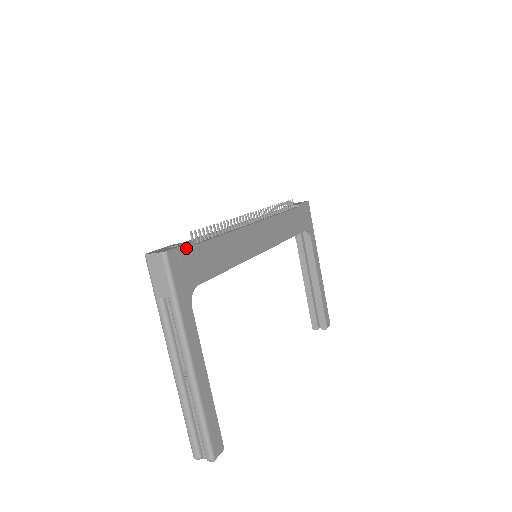
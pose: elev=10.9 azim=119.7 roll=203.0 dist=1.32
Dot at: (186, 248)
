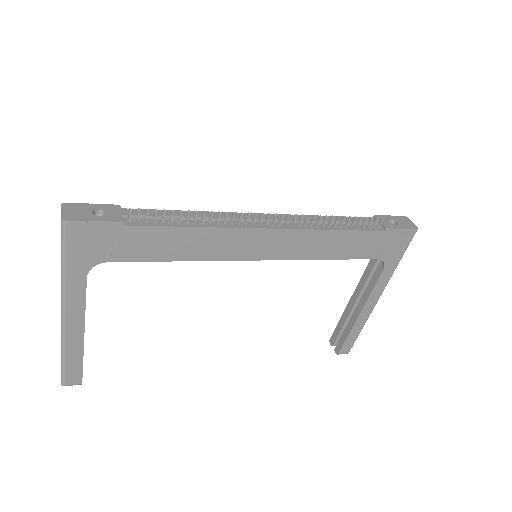
Dot at: (104, 225)
